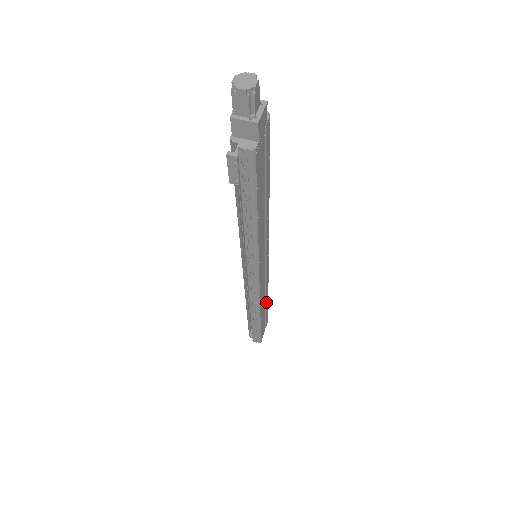
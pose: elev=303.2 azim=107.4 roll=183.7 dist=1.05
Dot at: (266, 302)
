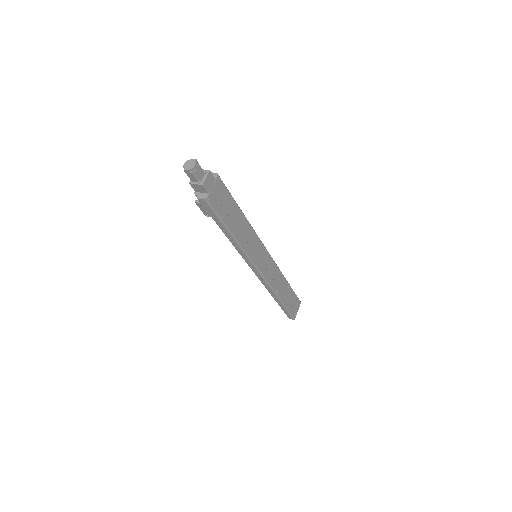
Dot at: (287, 288)
